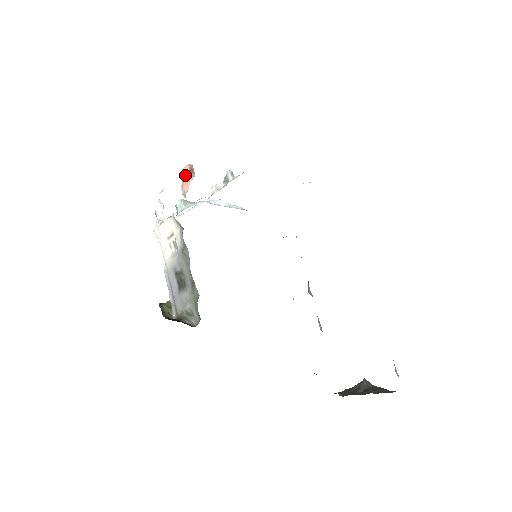
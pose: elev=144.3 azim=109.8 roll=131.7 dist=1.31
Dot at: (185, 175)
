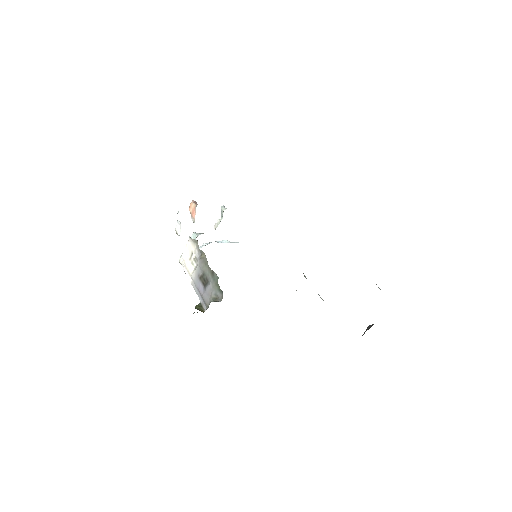
Dot at: (192, 208)
